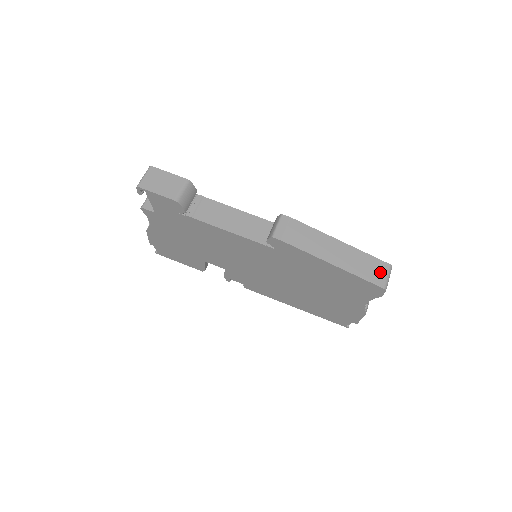
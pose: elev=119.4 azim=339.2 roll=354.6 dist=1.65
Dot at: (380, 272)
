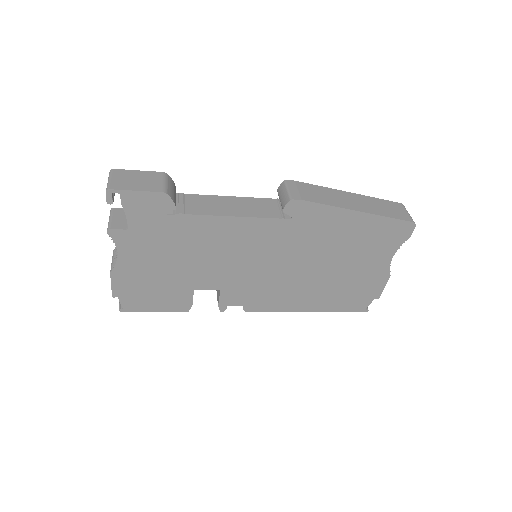
Dot at: (400, 210)
